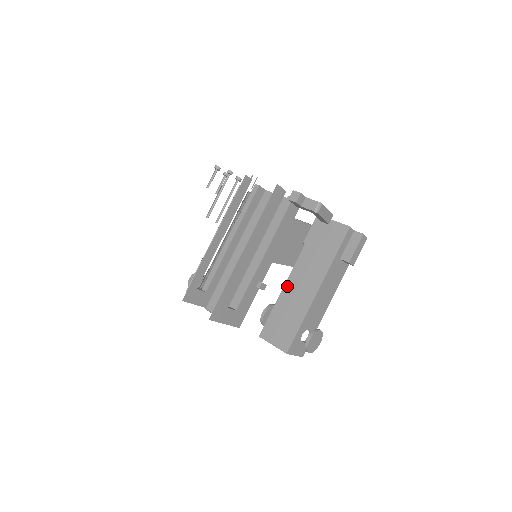
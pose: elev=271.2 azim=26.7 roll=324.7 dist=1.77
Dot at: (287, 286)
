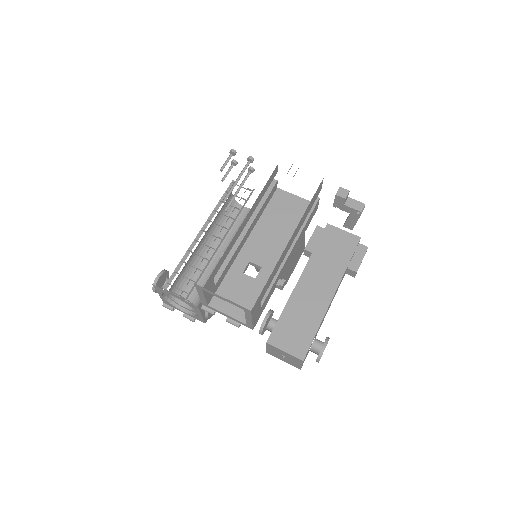
Dot at: (297, 290)
